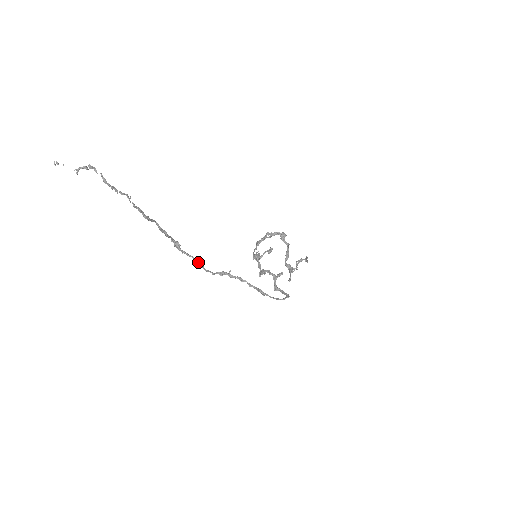
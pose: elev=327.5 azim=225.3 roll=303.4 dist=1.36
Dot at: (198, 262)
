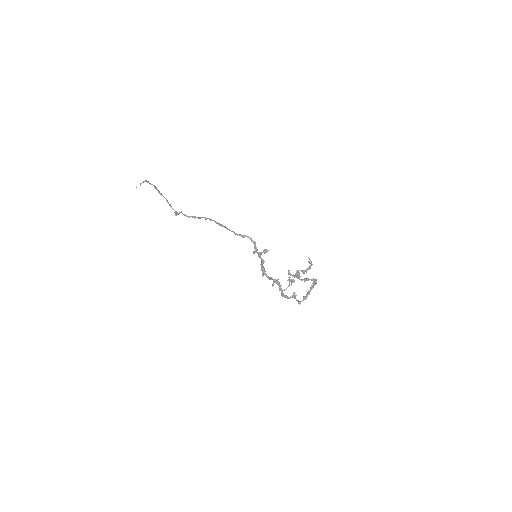
Dot at: (181, 212)
